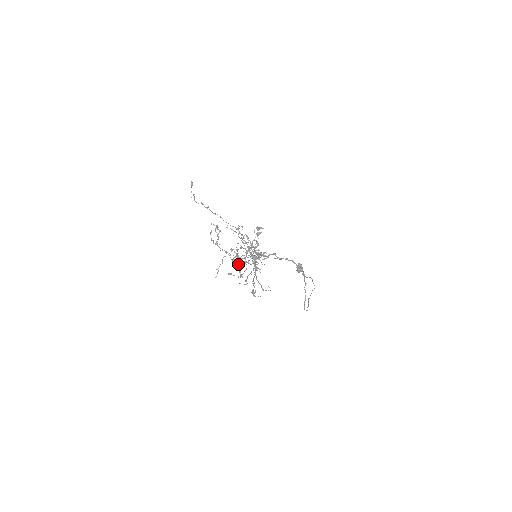
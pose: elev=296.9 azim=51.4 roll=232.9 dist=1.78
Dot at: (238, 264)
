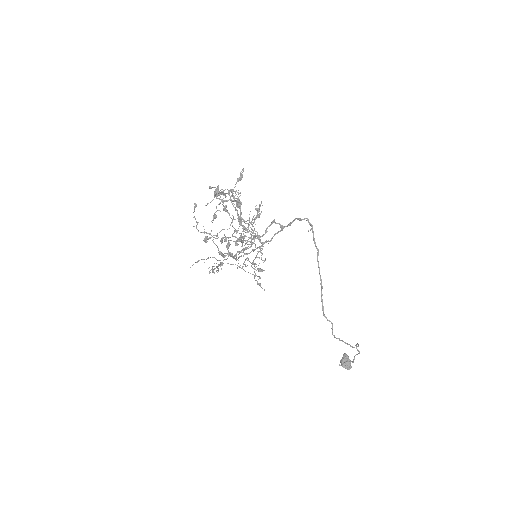
Dot at: (215, 212)
